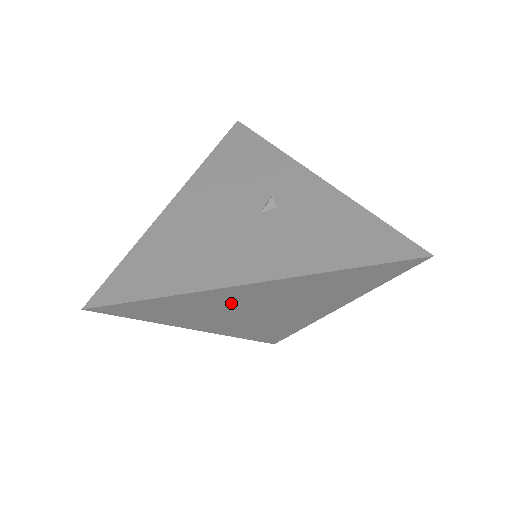
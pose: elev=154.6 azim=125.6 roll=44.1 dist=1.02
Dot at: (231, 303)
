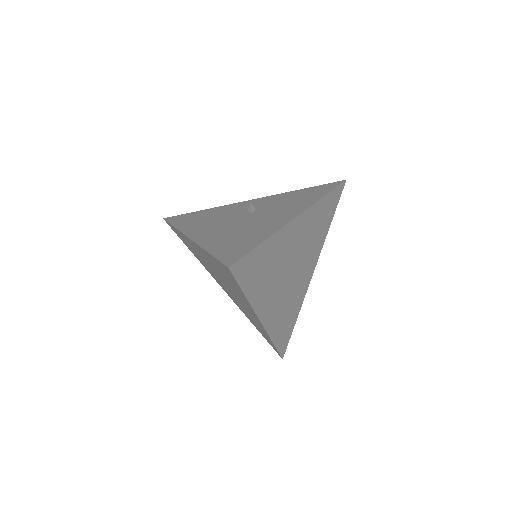
Dot at: (285, 254)
